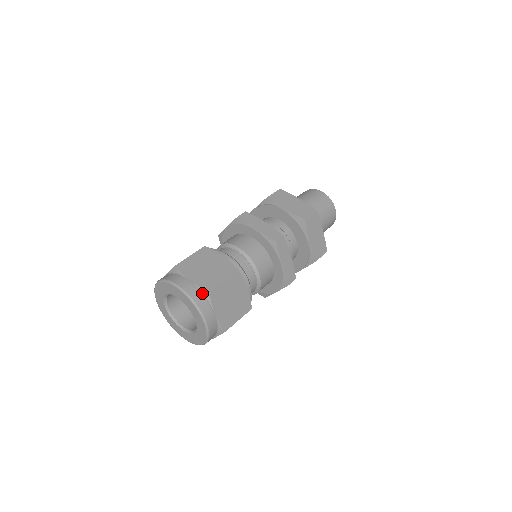
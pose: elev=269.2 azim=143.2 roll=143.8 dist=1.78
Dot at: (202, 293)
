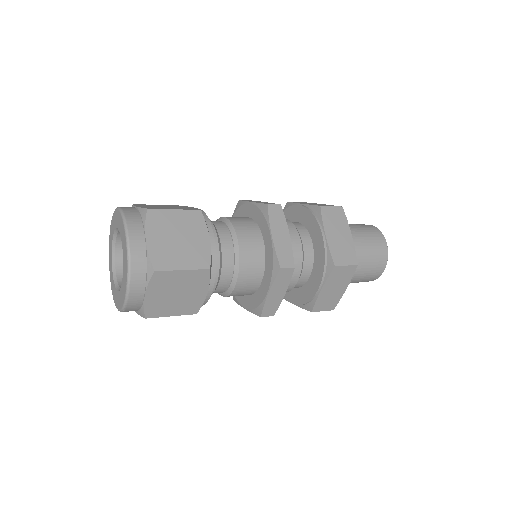
Dot at: (140, 213)
